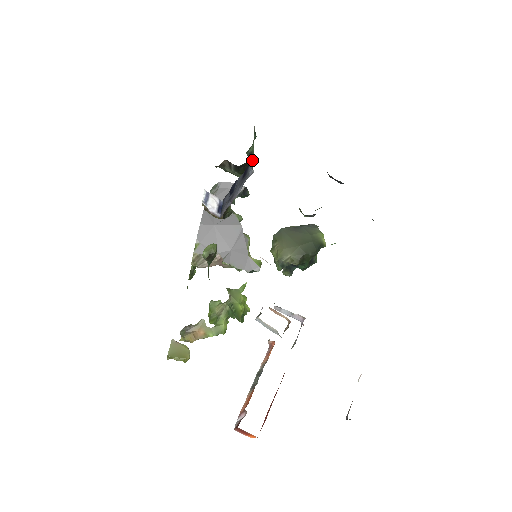
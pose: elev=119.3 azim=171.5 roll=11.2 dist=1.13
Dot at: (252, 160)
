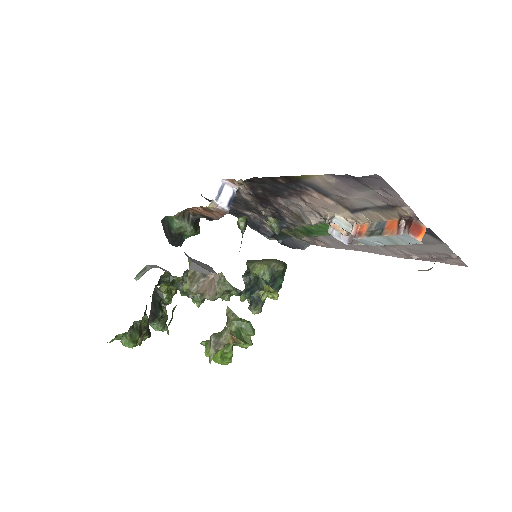
Dot at: occluded
